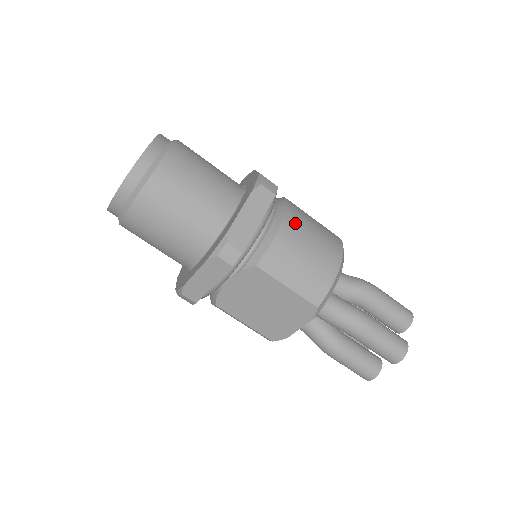
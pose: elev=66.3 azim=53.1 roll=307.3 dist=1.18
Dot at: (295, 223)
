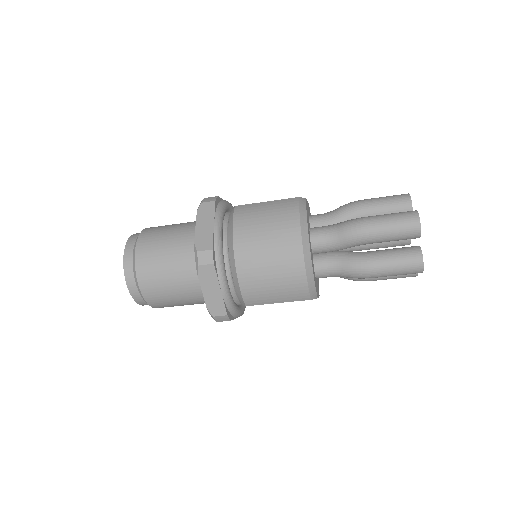
Dot at: (246, 261)
